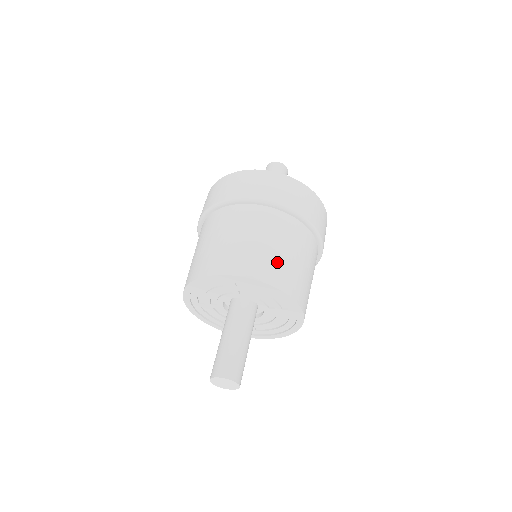
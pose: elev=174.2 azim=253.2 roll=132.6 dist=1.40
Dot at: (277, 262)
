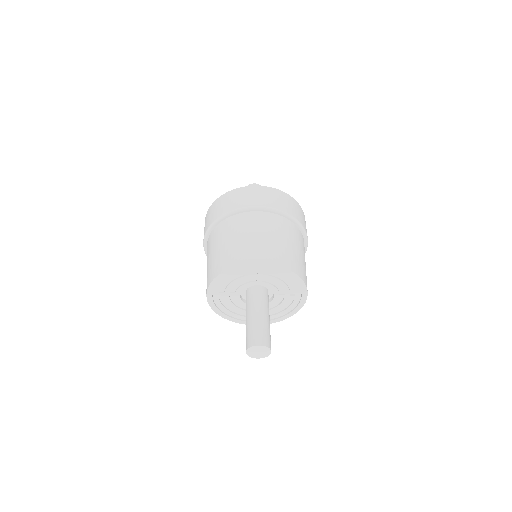
Dot at: (294, 256)
